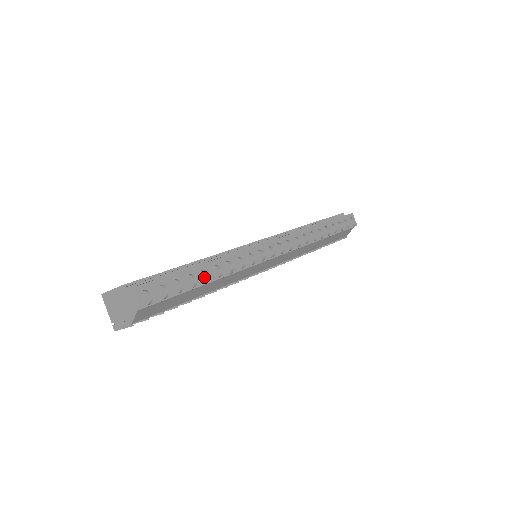
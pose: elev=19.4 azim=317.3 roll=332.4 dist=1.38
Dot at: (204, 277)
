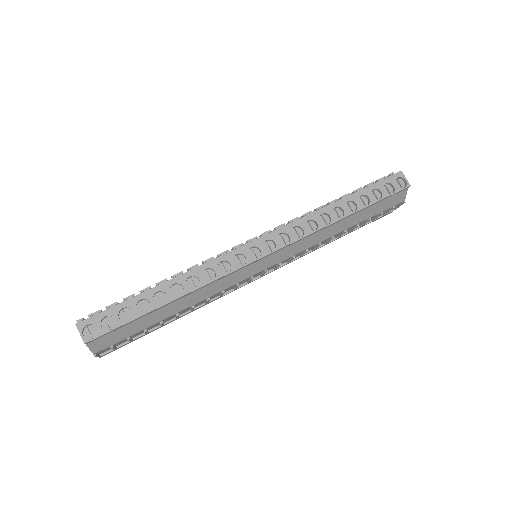
Dot at: (163, 298)
